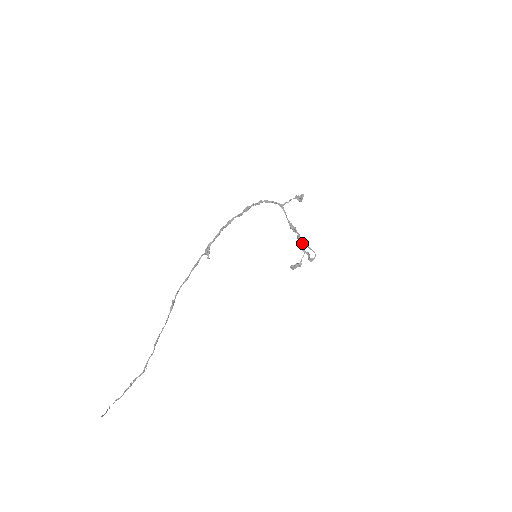
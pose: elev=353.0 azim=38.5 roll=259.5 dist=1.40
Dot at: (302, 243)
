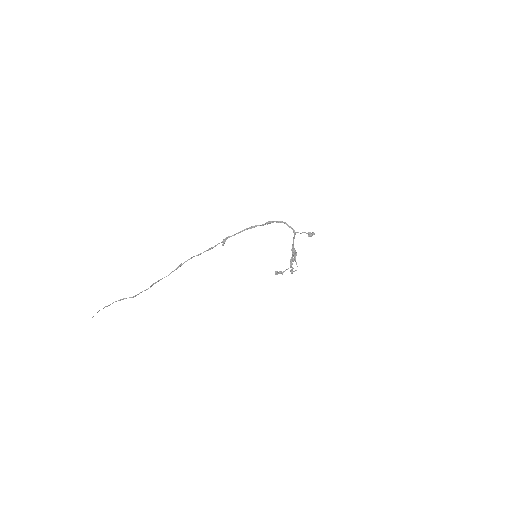
Dot at: (293, 254)
